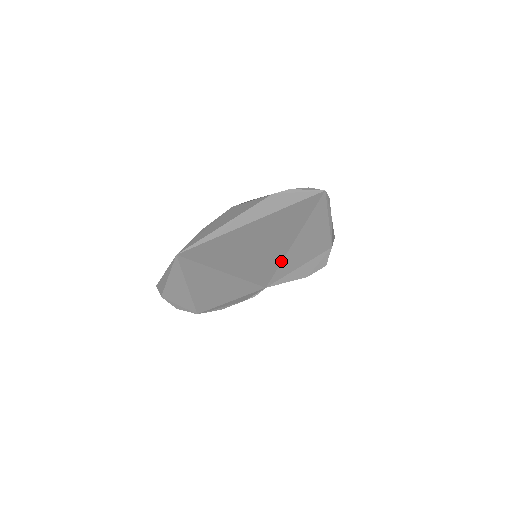
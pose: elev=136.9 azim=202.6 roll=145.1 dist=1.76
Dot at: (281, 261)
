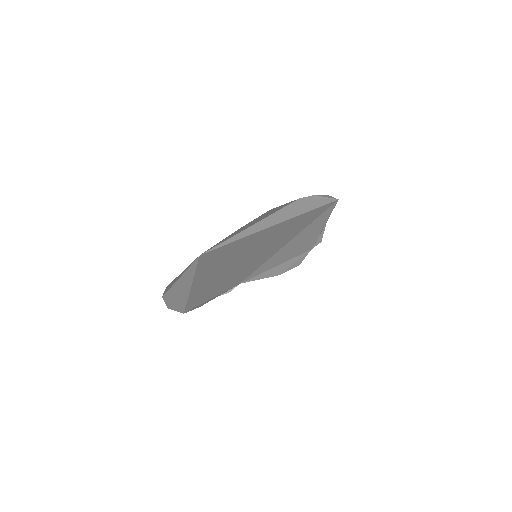
Dot at: (267, 260)
